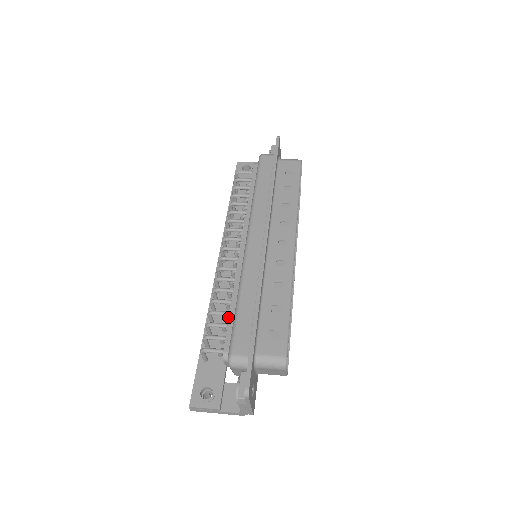
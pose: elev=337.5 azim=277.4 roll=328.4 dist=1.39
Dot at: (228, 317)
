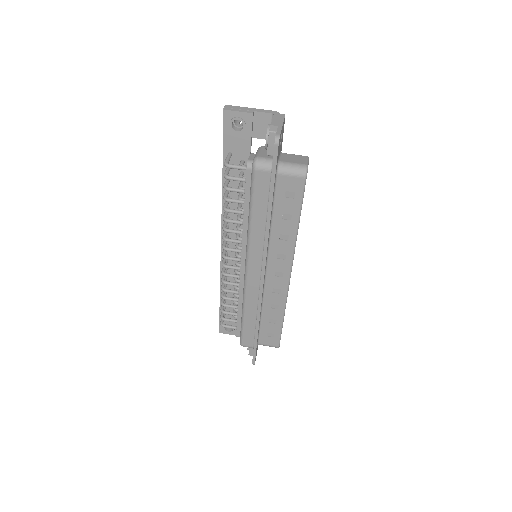
Dot at: occluded
